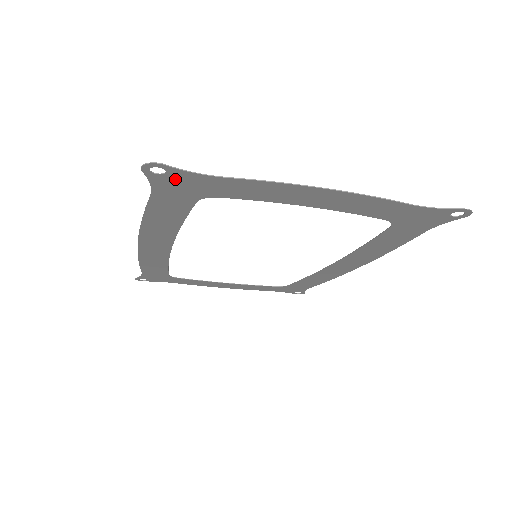
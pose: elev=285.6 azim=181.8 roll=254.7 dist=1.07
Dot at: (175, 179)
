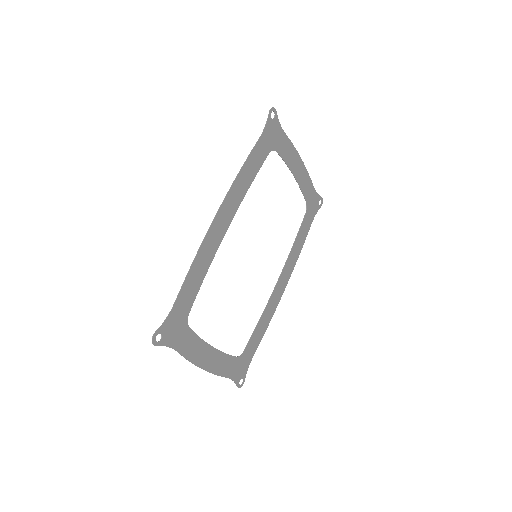
Dot at: (273, 126)
